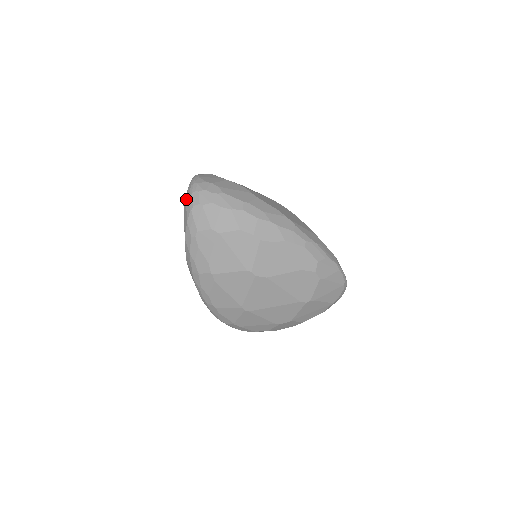
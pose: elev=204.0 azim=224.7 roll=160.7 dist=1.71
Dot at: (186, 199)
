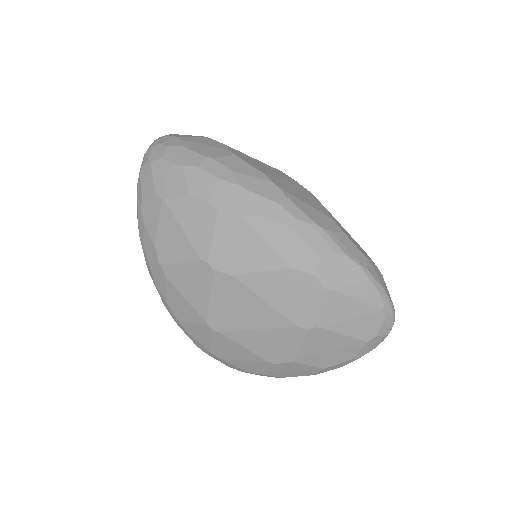
Dot at: occluded
